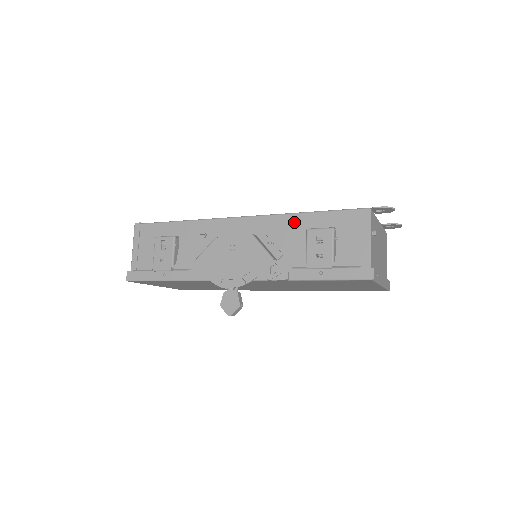
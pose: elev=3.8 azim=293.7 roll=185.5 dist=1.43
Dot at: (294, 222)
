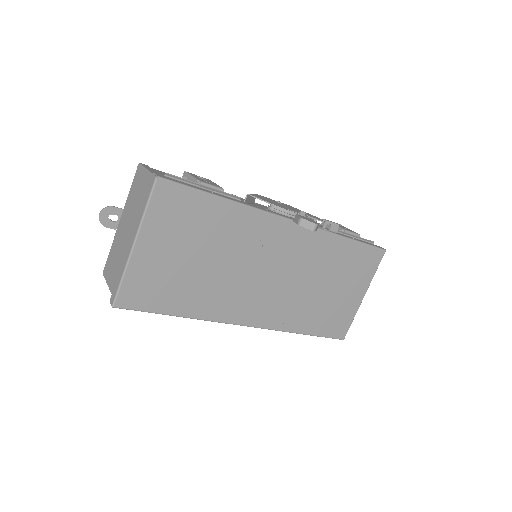
Dot at: occluded
